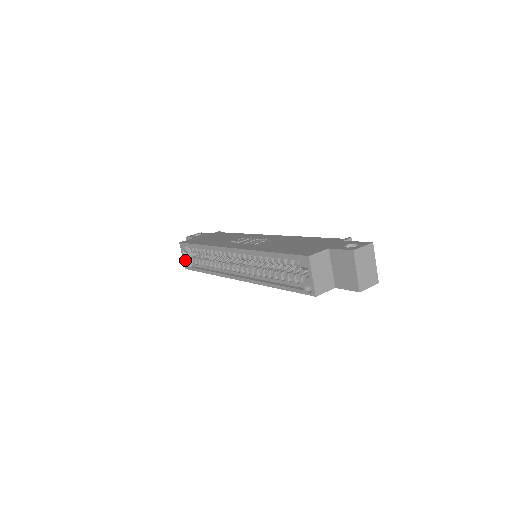
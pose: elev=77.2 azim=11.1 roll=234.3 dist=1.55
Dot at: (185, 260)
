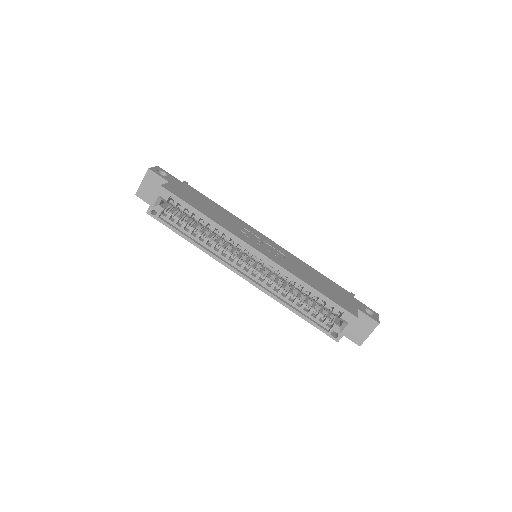
Dot at: (154, 205)
